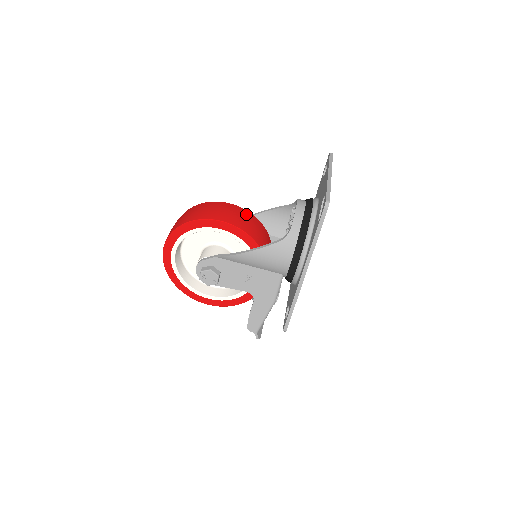
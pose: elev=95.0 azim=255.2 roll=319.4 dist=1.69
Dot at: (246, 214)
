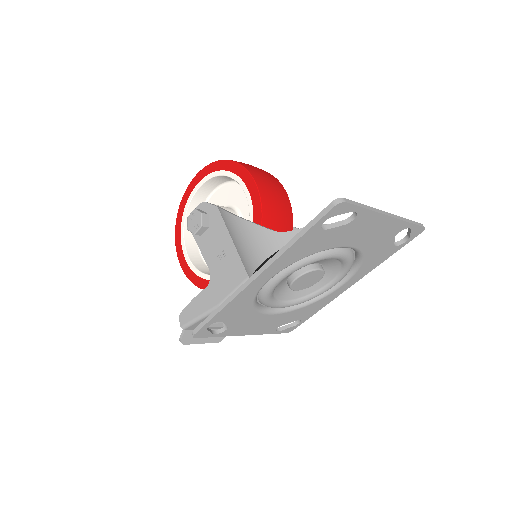
Dot at: (286, 207)
